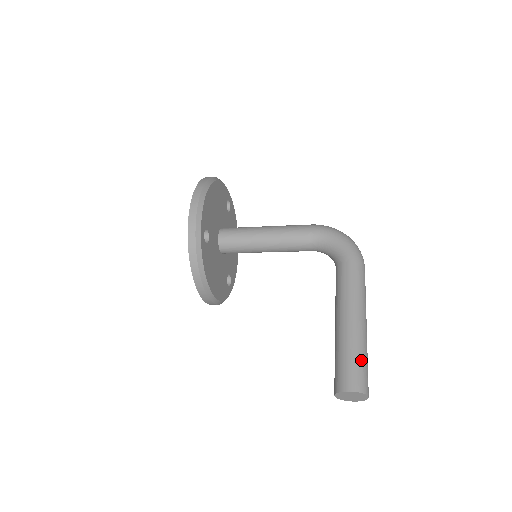
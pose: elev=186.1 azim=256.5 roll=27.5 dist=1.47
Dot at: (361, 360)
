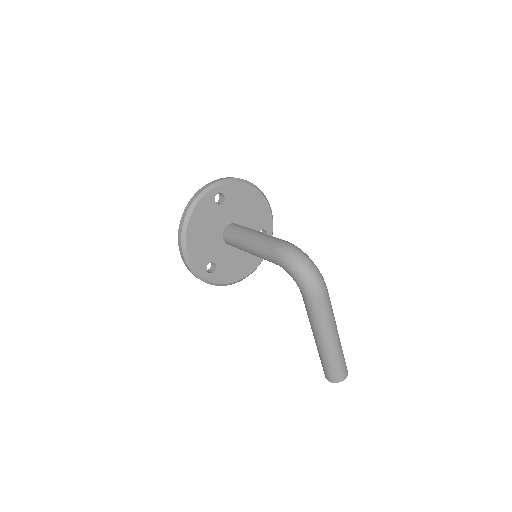
Dot at: (331, 366)
